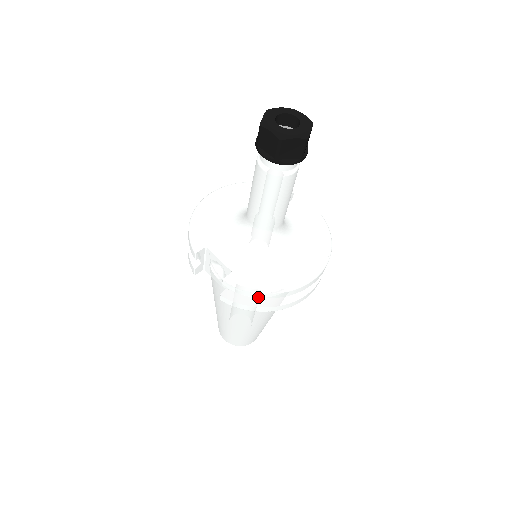
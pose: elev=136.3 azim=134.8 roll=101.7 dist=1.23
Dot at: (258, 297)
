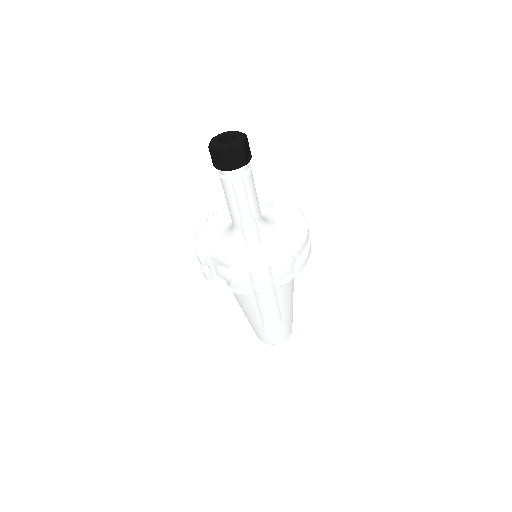
Dot at: (255, 278)
